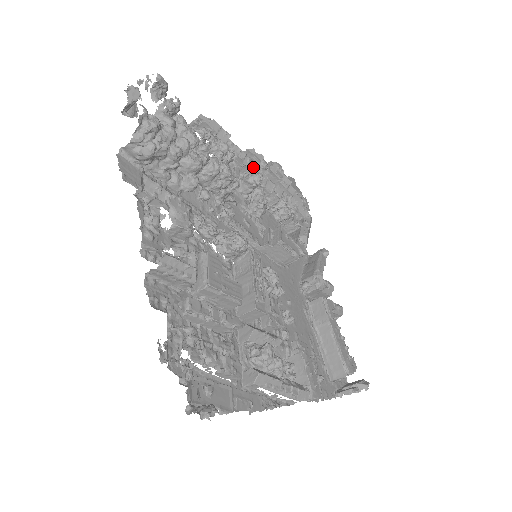
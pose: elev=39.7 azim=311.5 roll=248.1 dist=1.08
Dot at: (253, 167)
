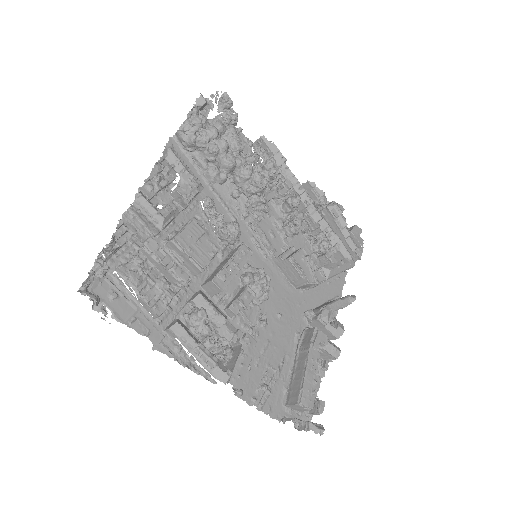
Dot at: (302, 194)
